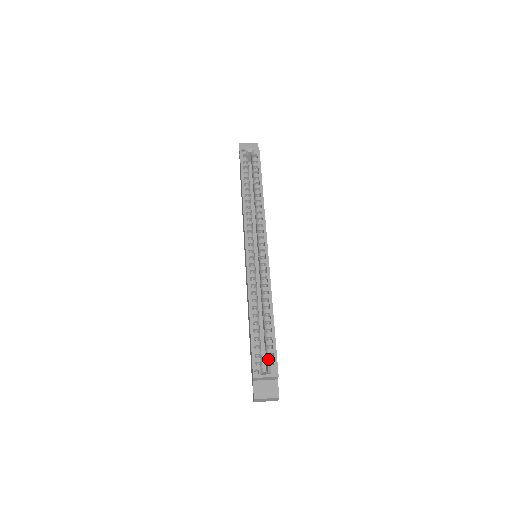
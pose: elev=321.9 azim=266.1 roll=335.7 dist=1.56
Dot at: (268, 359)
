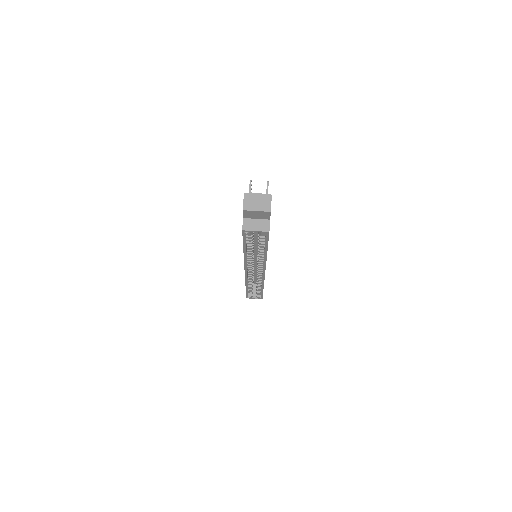
Dot at: (257, 294)
